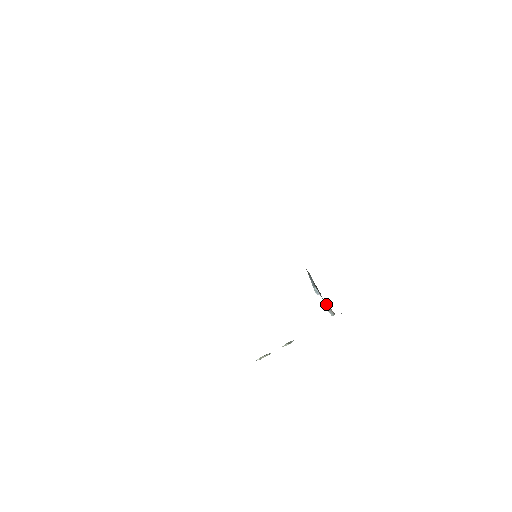
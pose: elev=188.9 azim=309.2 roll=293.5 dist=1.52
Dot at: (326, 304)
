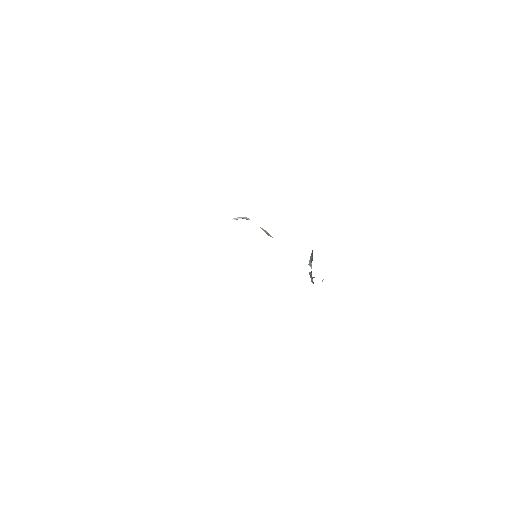
Dot at: (312, 277)
